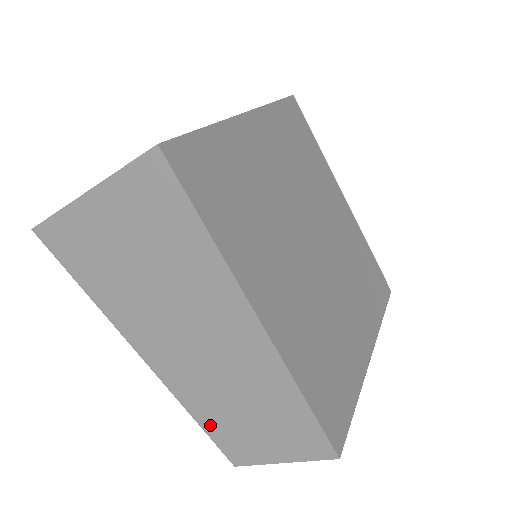
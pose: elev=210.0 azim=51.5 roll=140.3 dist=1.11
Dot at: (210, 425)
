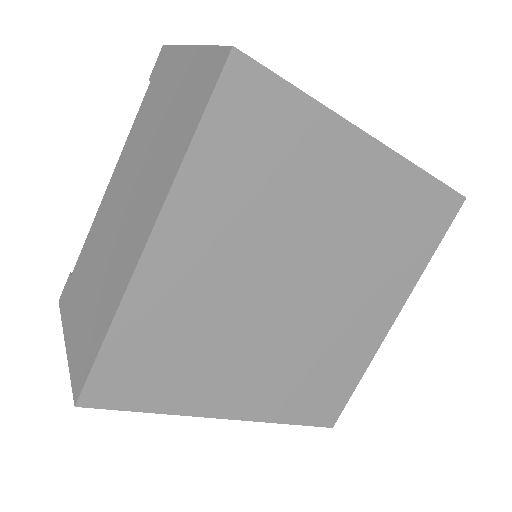
Dot at: occluded
